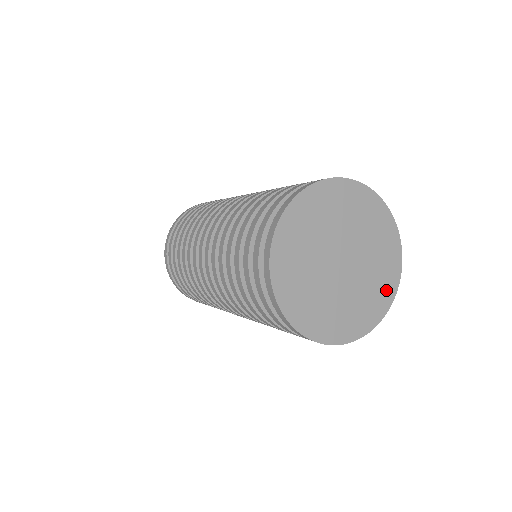
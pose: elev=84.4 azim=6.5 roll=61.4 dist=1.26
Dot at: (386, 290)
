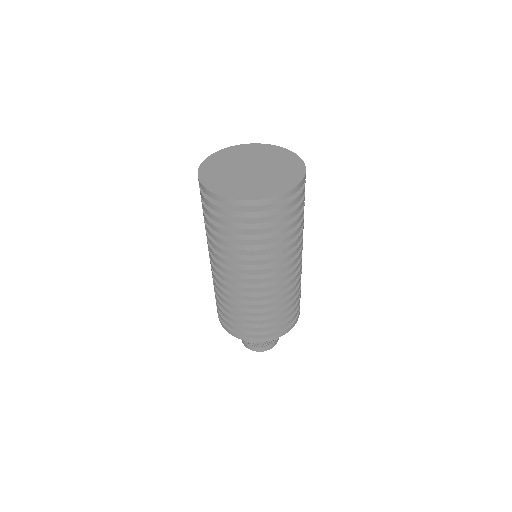
Dot at: (292, 160)
